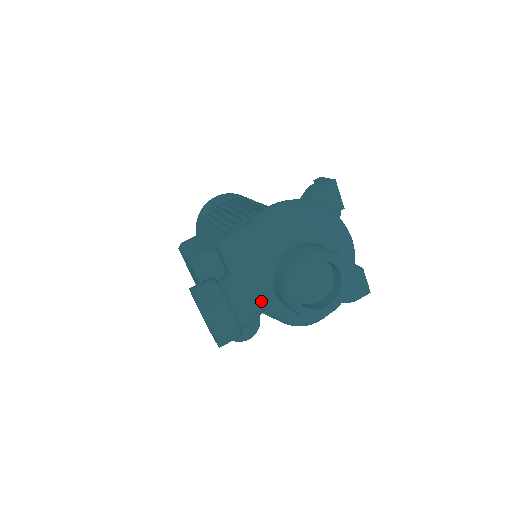
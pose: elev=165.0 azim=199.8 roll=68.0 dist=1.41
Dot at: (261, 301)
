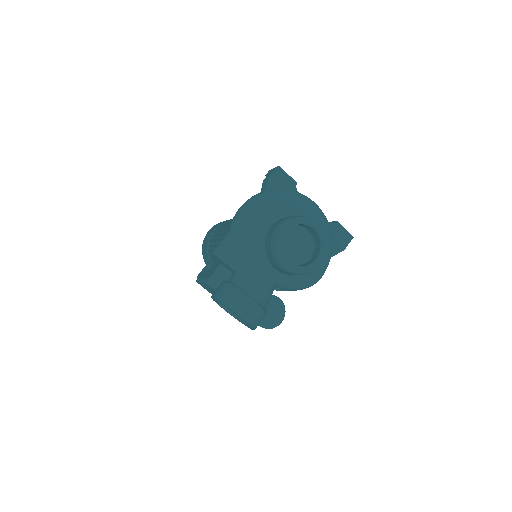
Dot at: (267, 279)
